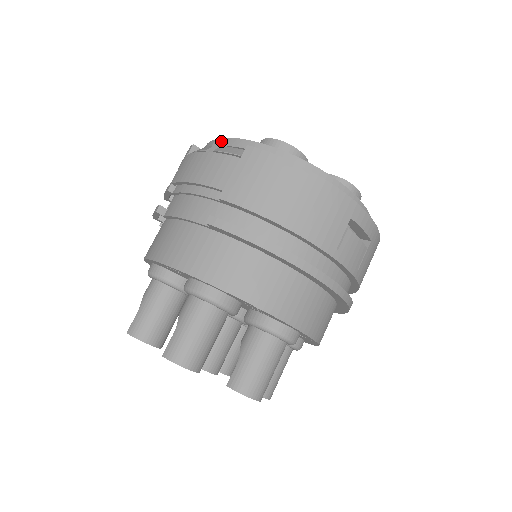
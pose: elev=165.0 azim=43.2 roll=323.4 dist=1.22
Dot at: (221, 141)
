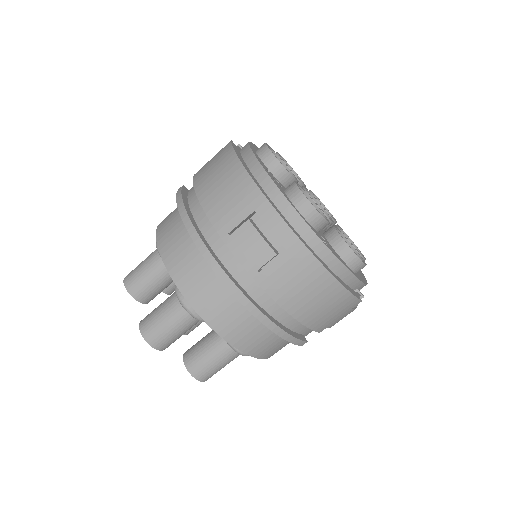
Dot at: occluded
